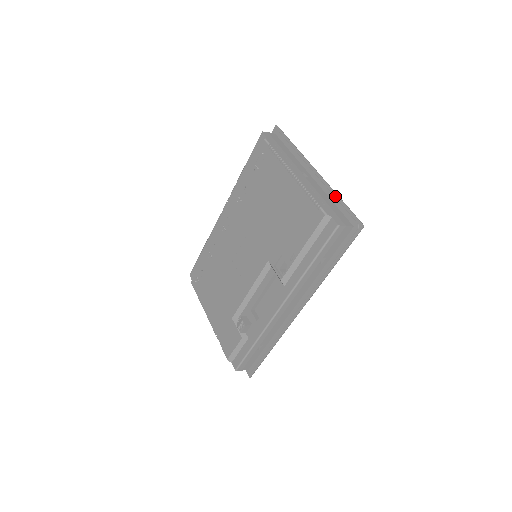
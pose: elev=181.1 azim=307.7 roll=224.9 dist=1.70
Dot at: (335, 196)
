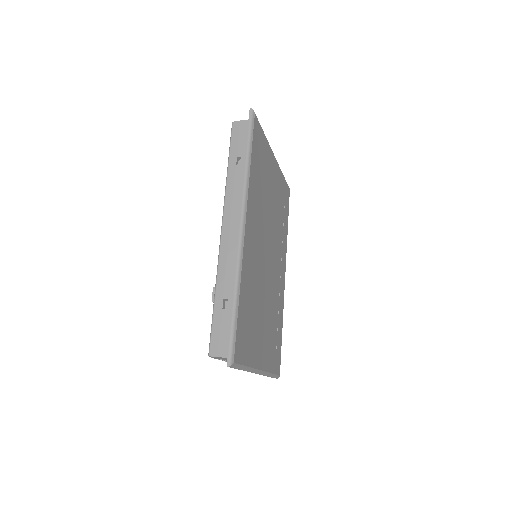
Dot at: occluded
